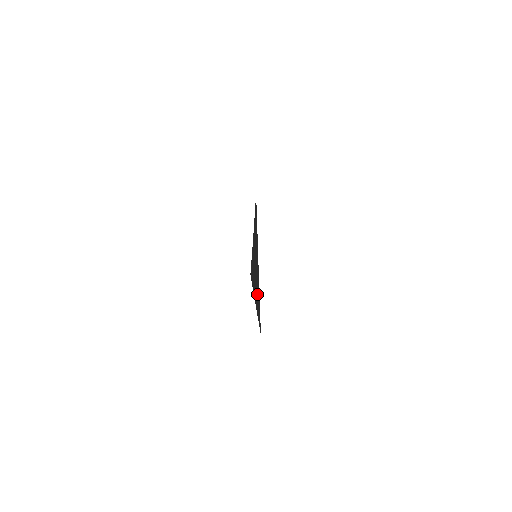
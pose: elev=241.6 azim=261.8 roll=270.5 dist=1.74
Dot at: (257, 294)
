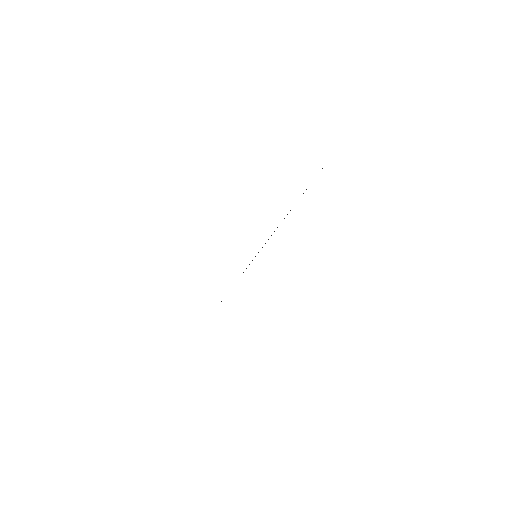
Dot at: occluded
